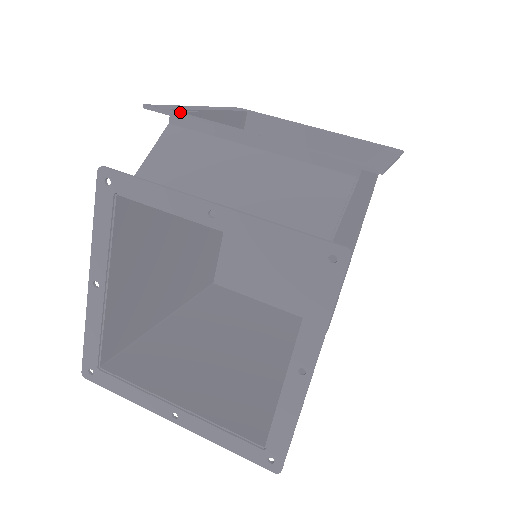
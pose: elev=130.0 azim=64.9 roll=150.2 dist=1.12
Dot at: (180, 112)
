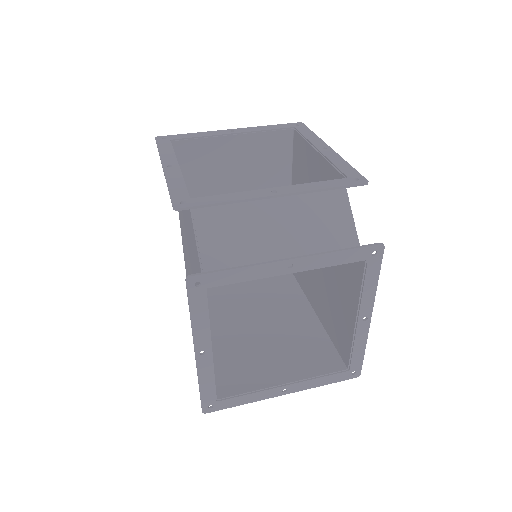
Dot at: (200, 197)
